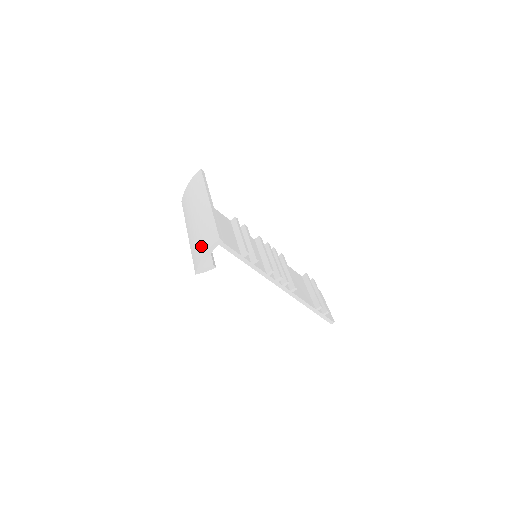
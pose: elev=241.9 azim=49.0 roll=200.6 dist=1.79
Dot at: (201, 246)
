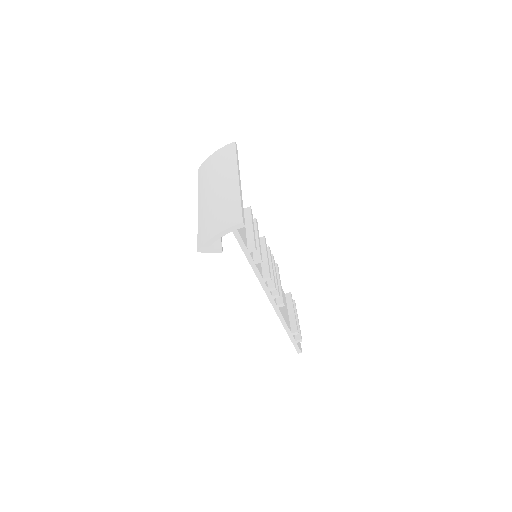
Dot at: (216, 223)
